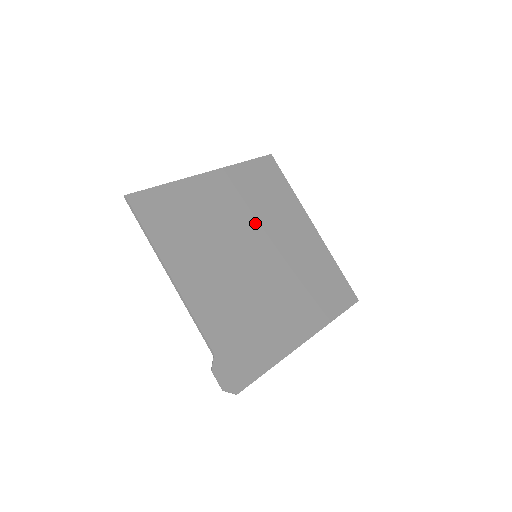
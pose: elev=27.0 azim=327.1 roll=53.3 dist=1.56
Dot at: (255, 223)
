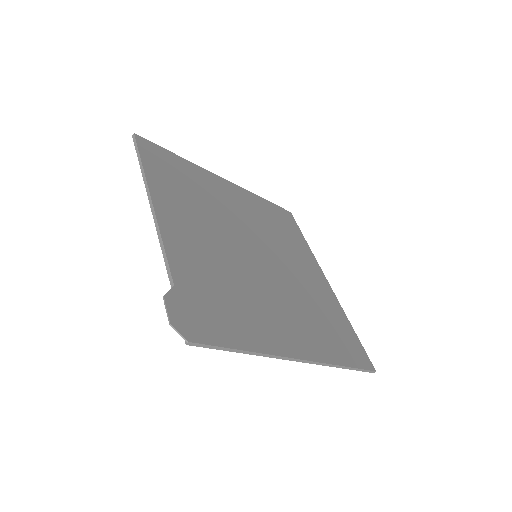
Dot at: (262, 235)
